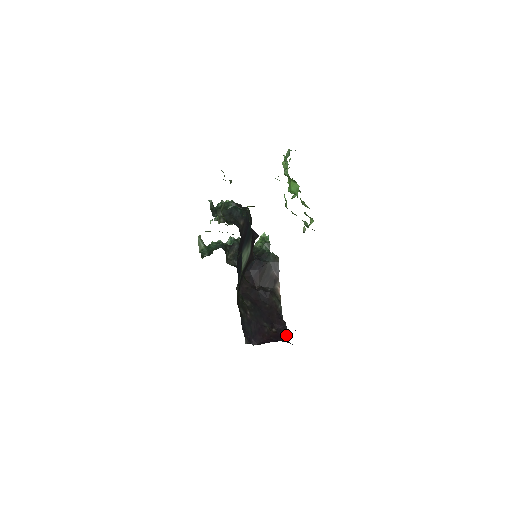
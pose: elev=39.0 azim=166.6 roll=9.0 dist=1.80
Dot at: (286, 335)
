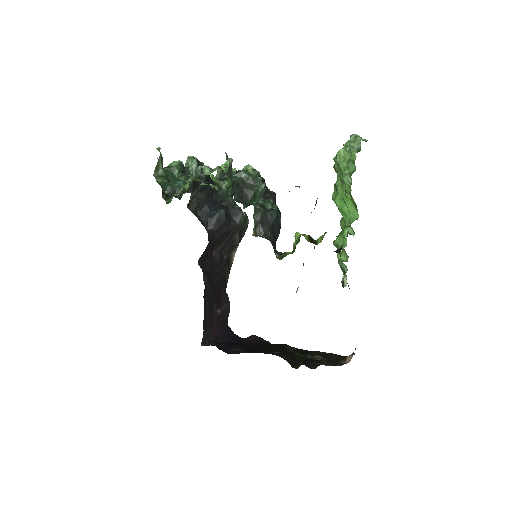
Dot at: occluded
